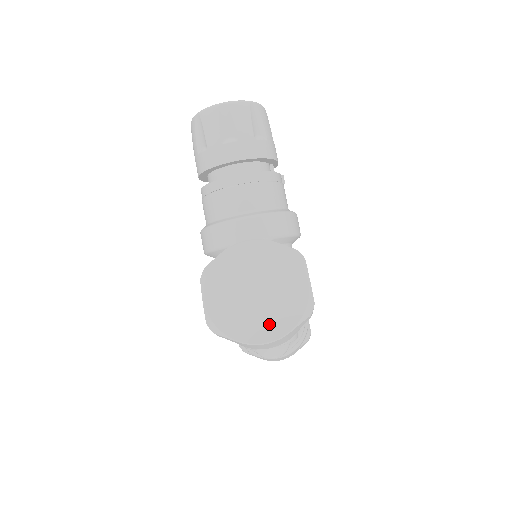
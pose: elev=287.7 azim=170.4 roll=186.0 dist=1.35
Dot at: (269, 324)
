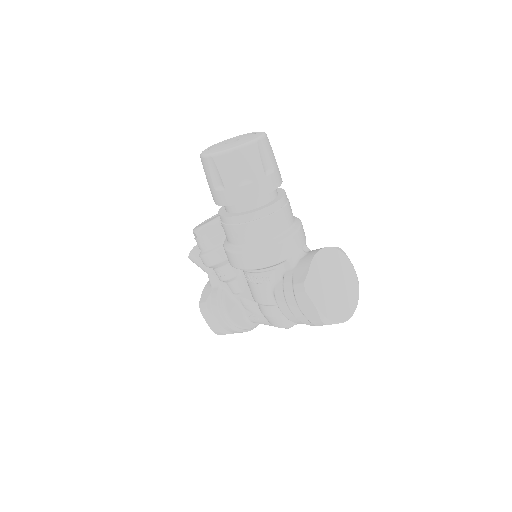
Dot at: (349, 303)
